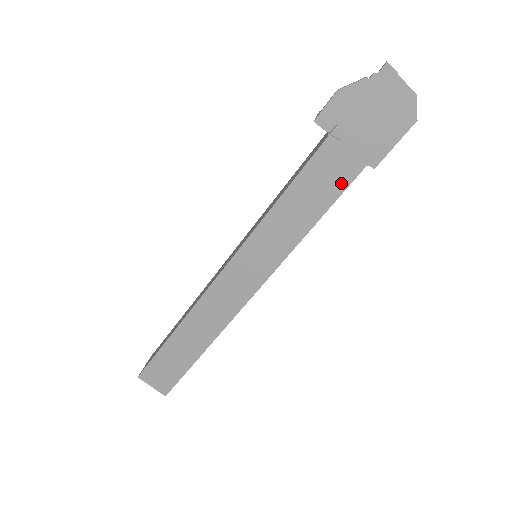
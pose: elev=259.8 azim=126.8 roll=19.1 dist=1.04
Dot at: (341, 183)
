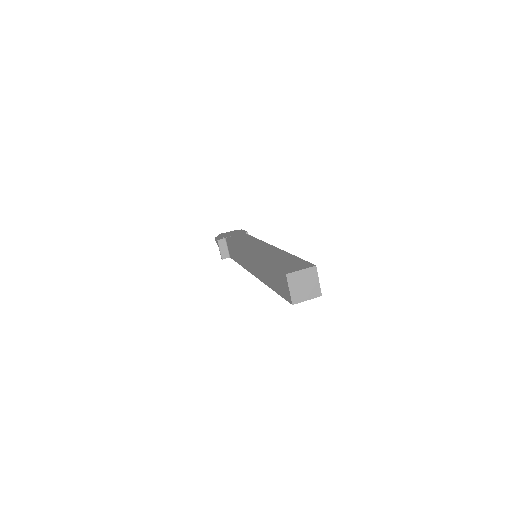
Dot at: (245, 235)
